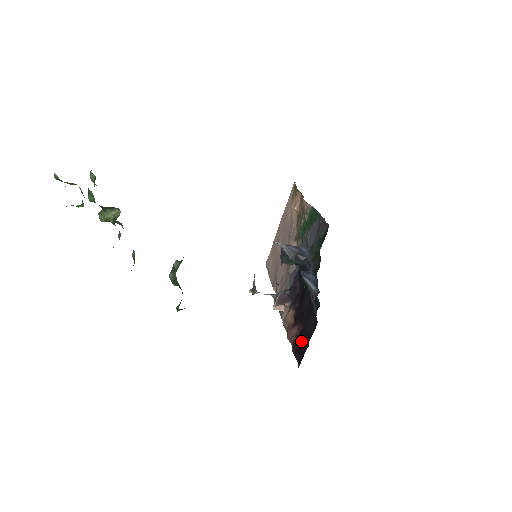
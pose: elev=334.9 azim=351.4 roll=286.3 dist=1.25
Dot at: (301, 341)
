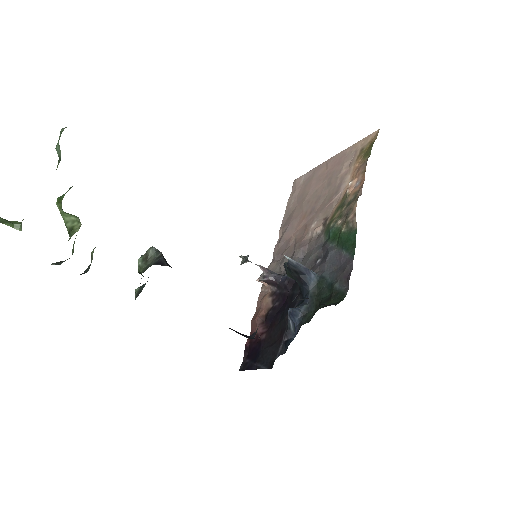
Dot at: (255, 350)
